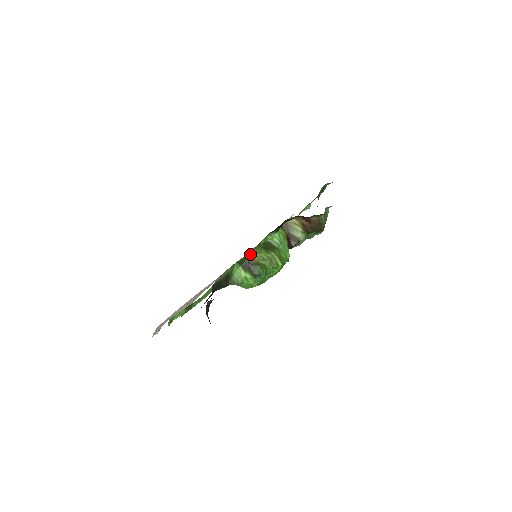
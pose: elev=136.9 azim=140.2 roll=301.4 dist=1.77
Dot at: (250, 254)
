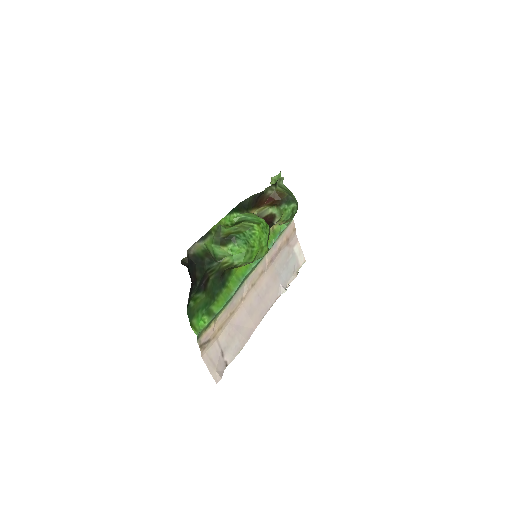
Dot at: (220, 232)
